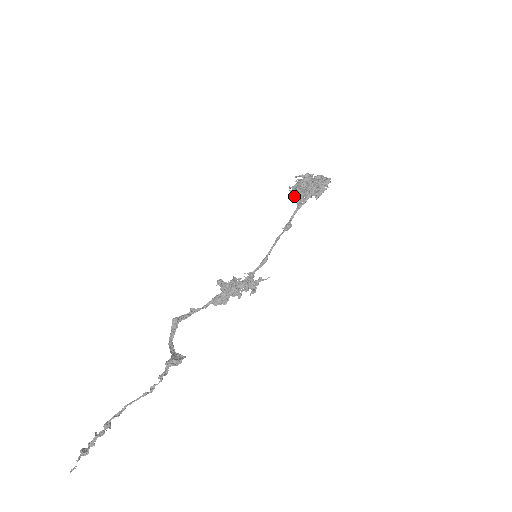
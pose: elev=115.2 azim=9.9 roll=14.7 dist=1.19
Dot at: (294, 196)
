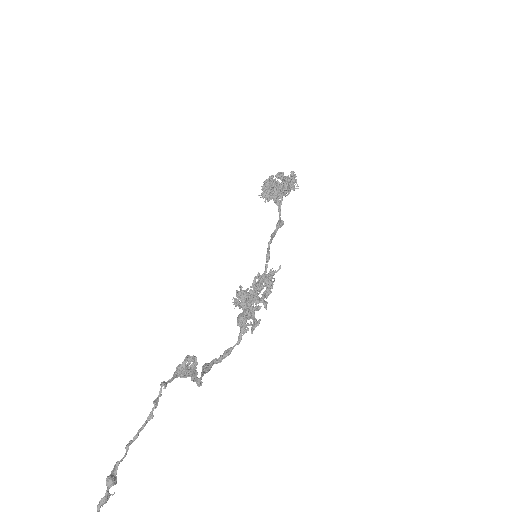
Dot at: (266, 198)
